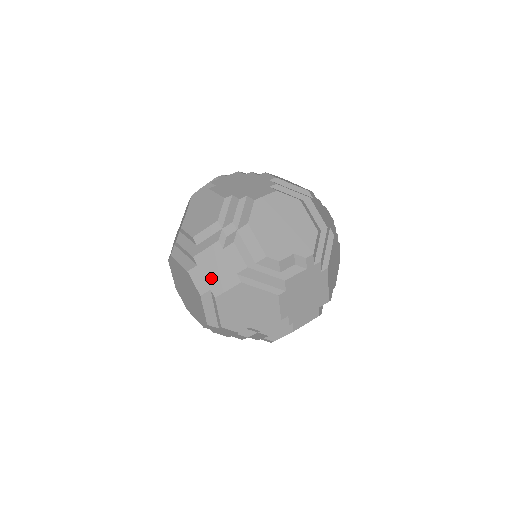
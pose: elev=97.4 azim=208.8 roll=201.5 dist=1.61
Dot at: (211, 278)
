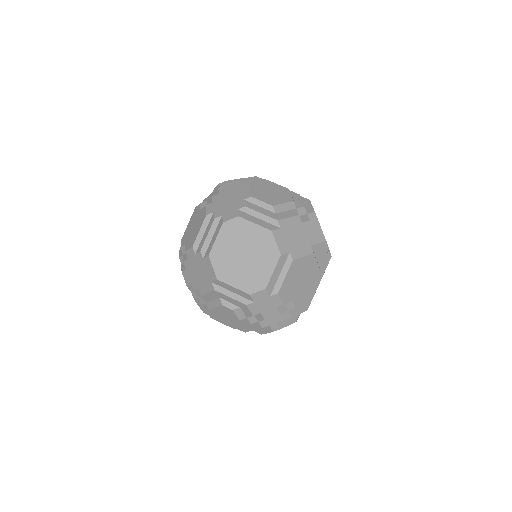
Dot at: (291, 242)
